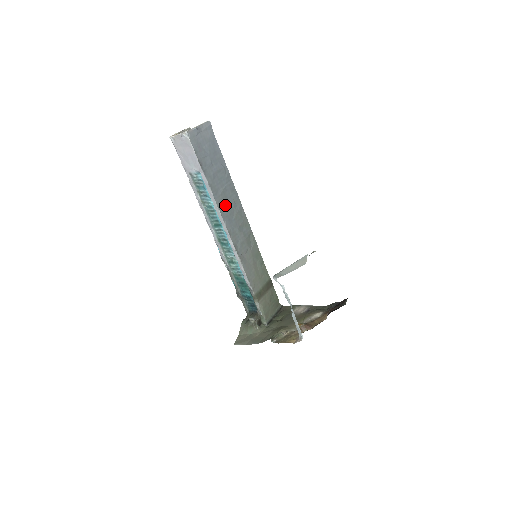
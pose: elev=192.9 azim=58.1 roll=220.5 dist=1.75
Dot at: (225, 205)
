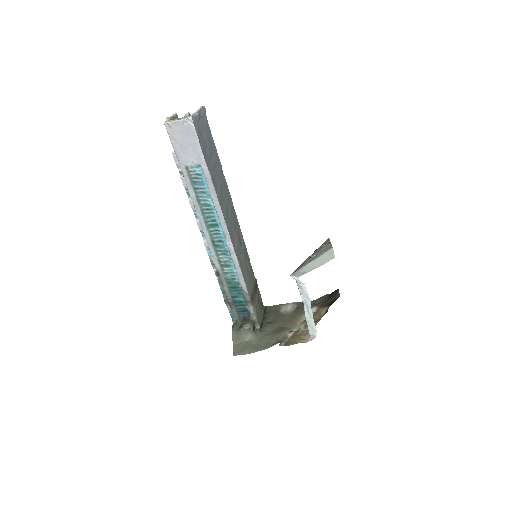
Dot at: (223, 202)
